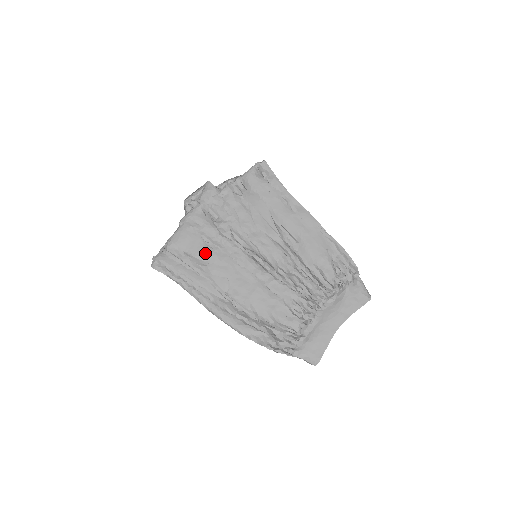
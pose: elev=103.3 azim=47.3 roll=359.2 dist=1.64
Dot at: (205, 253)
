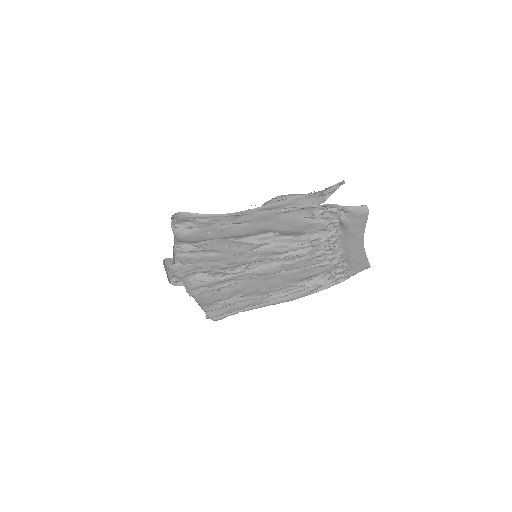
Dot at: (229, 294)
